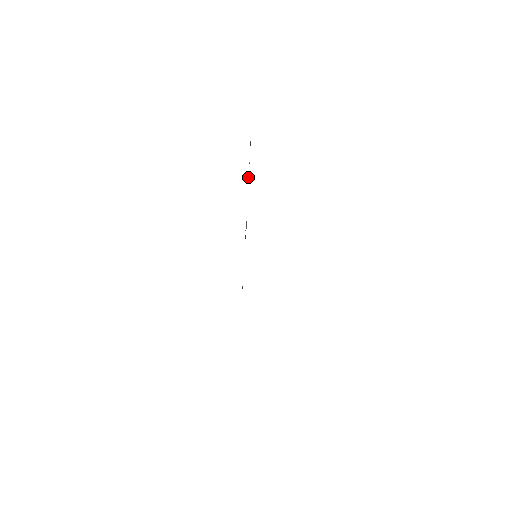
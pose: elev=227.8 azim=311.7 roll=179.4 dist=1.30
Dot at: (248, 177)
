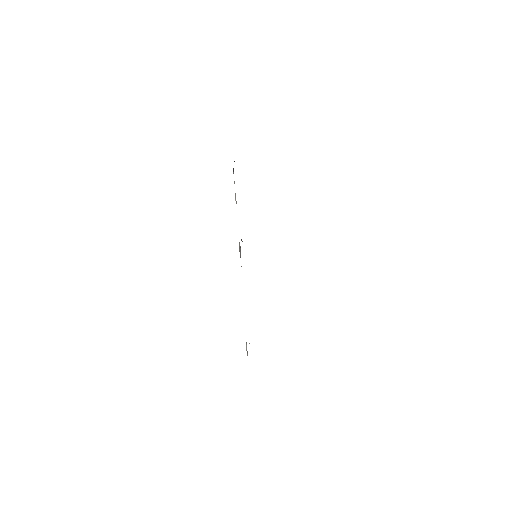
Dot at: (235, 200)
